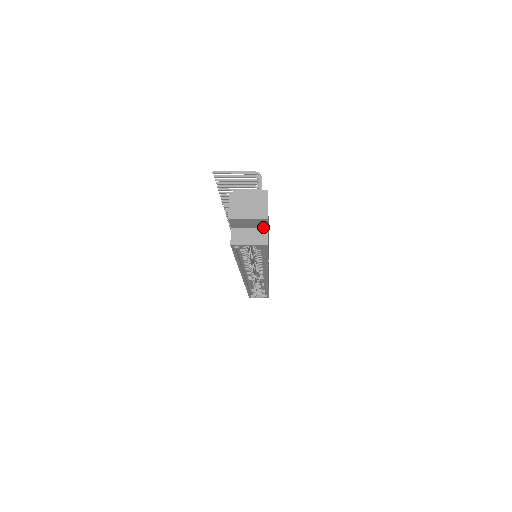
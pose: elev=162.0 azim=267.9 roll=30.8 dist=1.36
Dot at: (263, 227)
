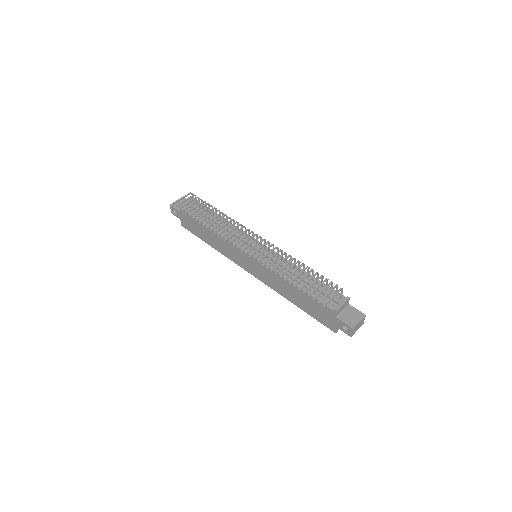
Dot at: occluded
